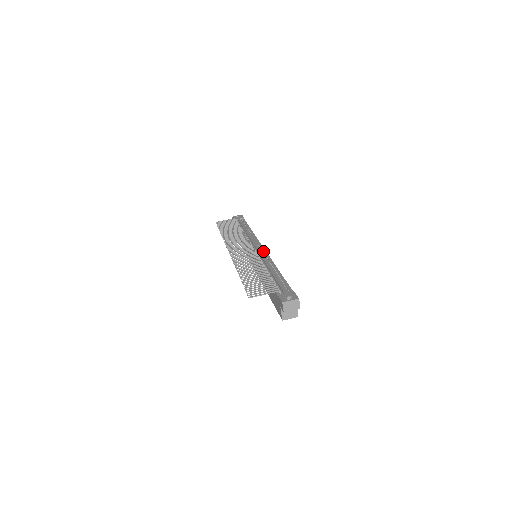
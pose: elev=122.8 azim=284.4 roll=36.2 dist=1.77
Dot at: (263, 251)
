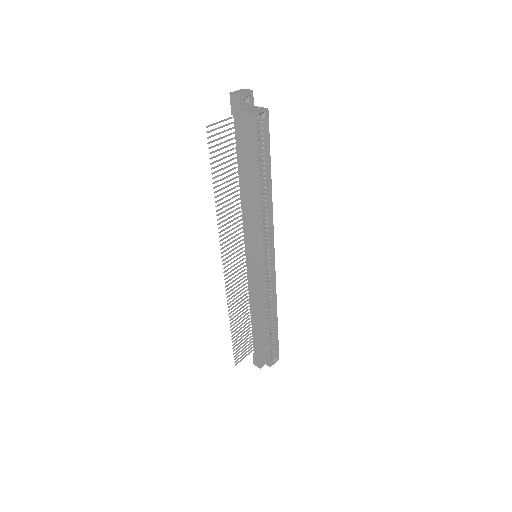
Dot at: occluded
